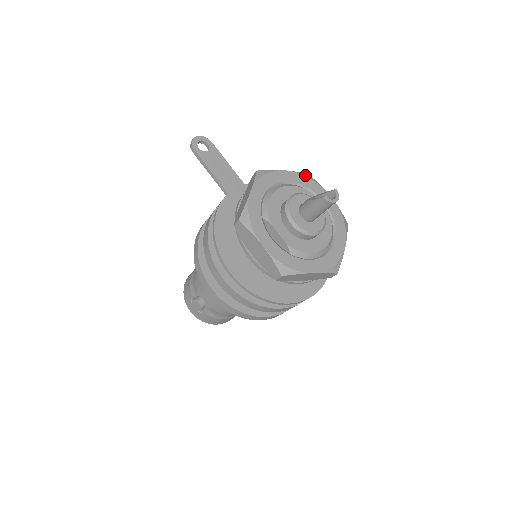
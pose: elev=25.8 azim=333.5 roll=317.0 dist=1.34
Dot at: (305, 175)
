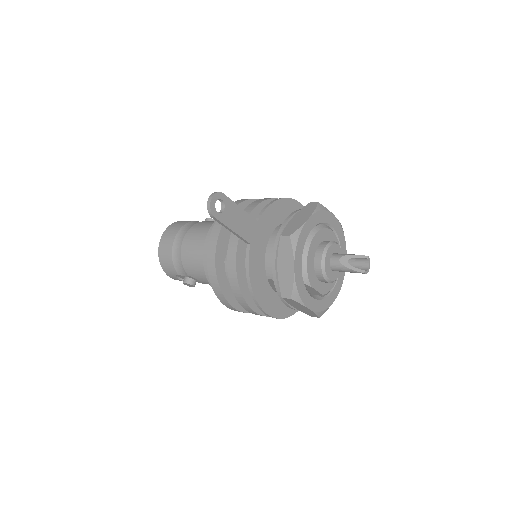
Dot at: (318, 209)
